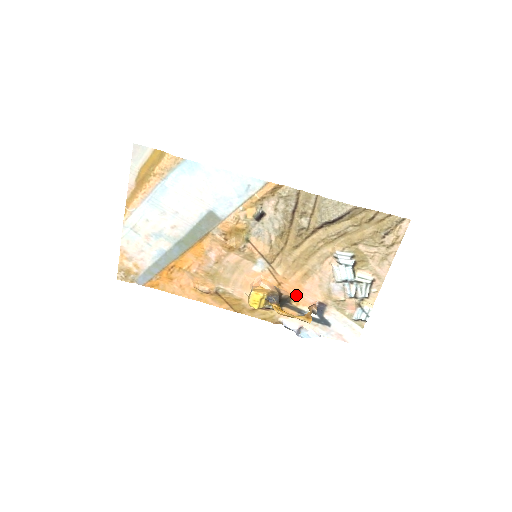
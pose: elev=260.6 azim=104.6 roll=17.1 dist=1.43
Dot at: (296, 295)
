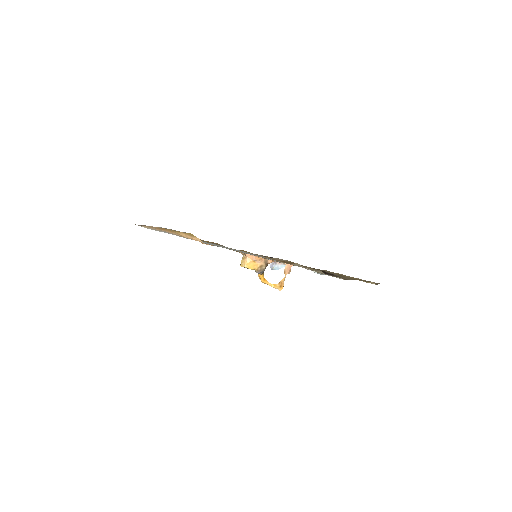
Dot at: occluded
